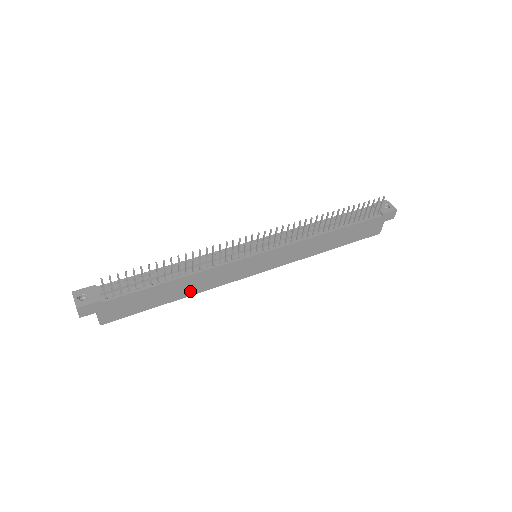
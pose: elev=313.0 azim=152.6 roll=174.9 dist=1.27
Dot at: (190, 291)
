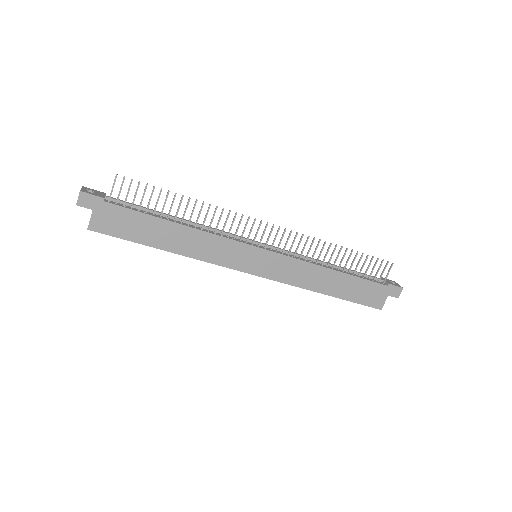
Dot at: (183, 248)
